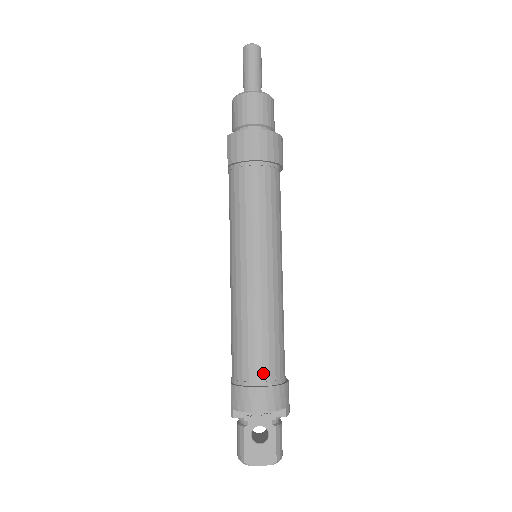
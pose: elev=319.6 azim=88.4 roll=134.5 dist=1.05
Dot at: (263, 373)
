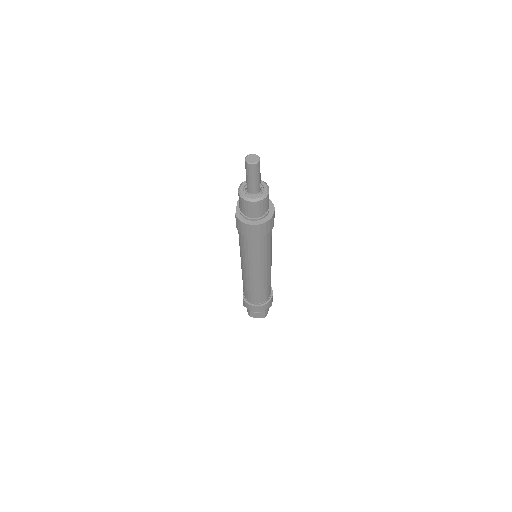
Dot at: (258, 302)
